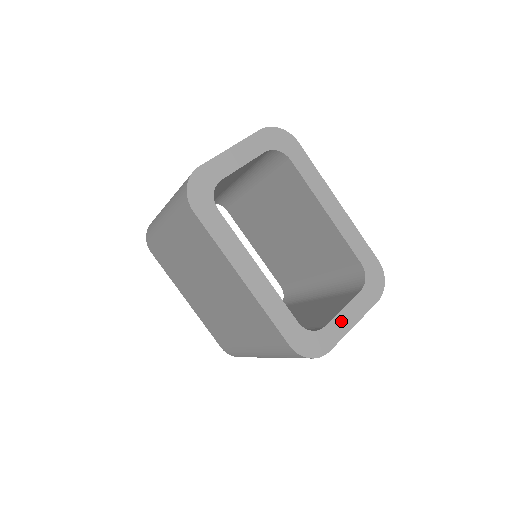
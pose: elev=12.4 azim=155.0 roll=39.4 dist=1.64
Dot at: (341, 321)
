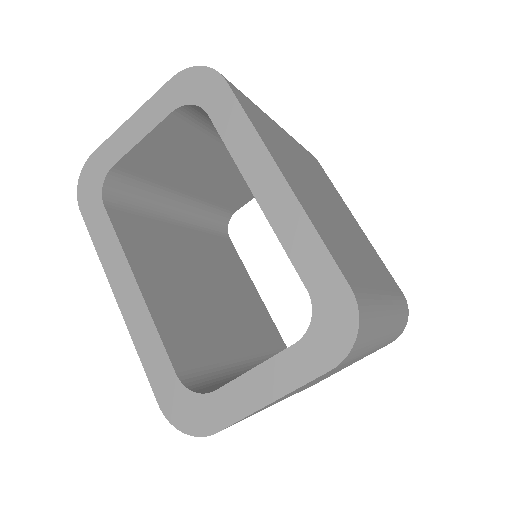
Dot at: (246, 389)
